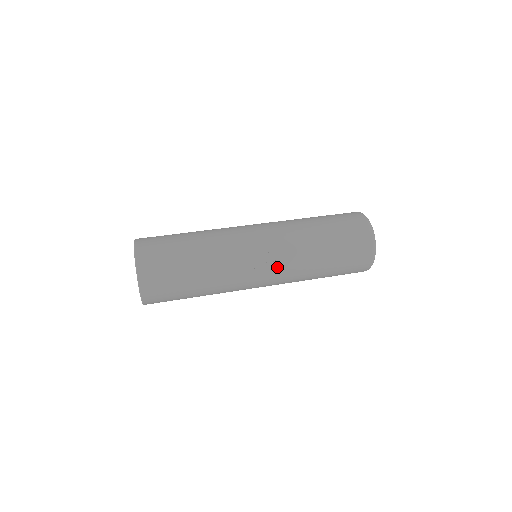
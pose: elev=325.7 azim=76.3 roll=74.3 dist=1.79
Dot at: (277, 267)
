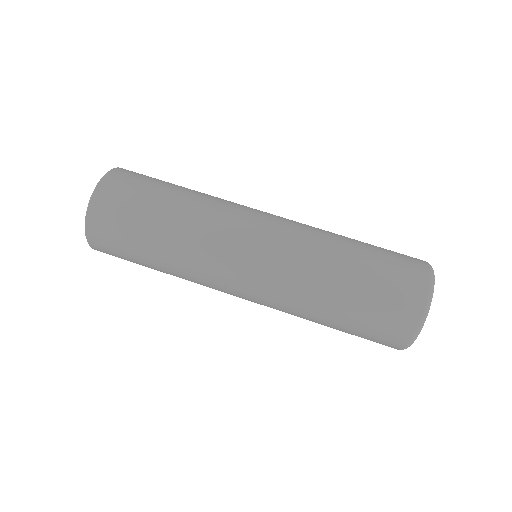
Dot at: (260, 299)
